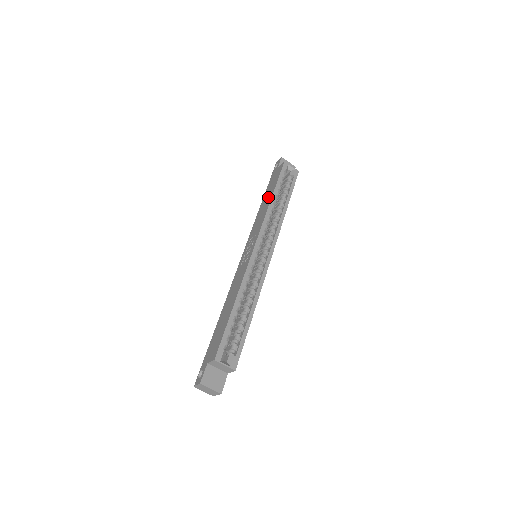
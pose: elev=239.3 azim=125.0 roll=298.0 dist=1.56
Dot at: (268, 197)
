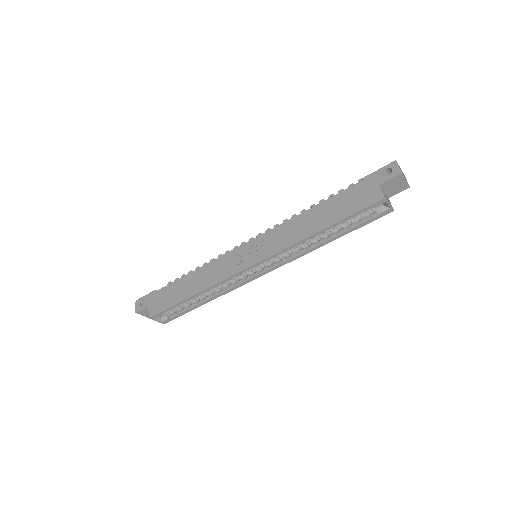
Dot at: (321, 219)
